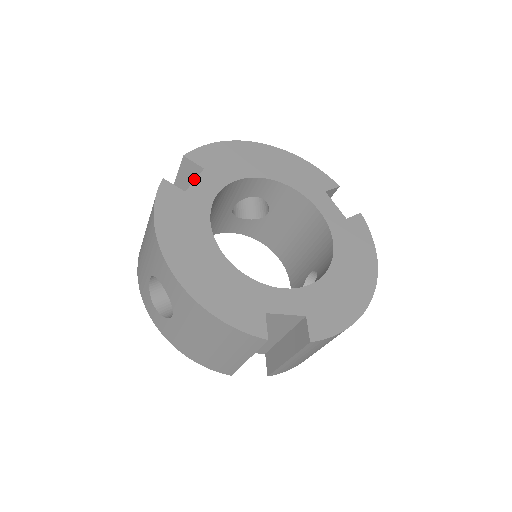
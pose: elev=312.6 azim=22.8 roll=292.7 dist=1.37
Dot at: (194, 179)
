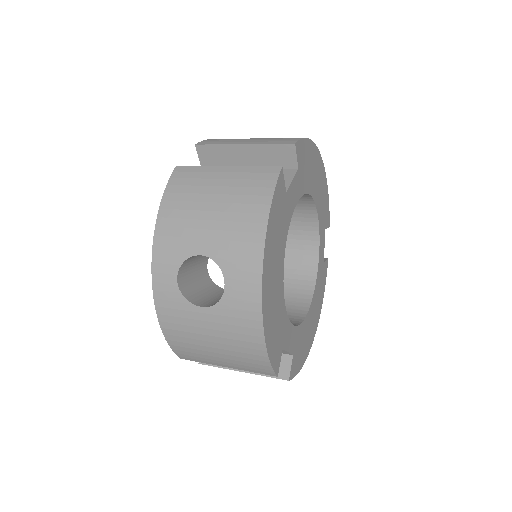
Dot at: (275, 163)
